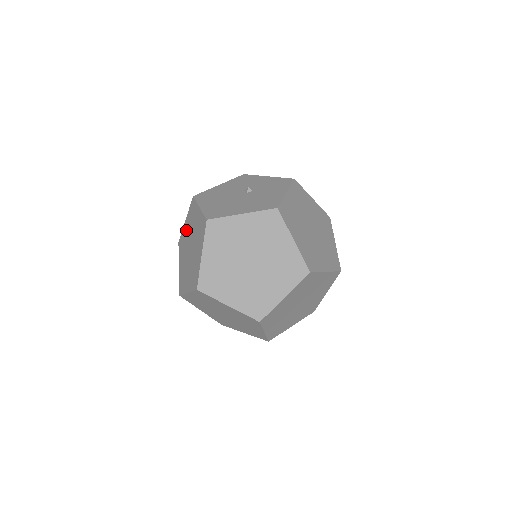
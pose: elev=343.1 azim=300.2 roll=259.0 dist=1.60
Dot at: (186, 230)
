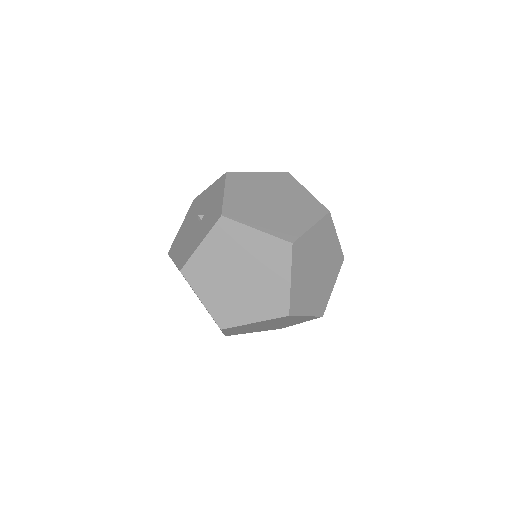
Dot at: occluded
